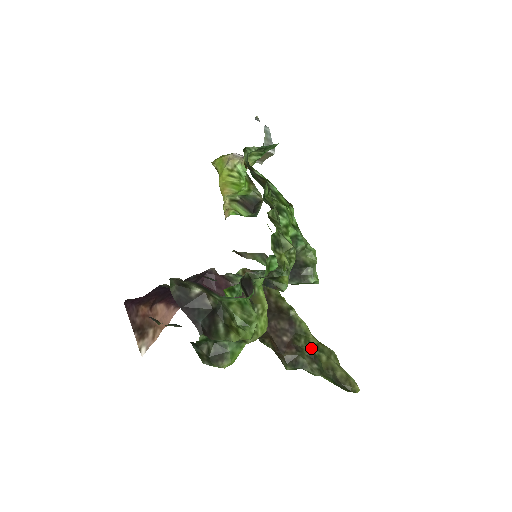
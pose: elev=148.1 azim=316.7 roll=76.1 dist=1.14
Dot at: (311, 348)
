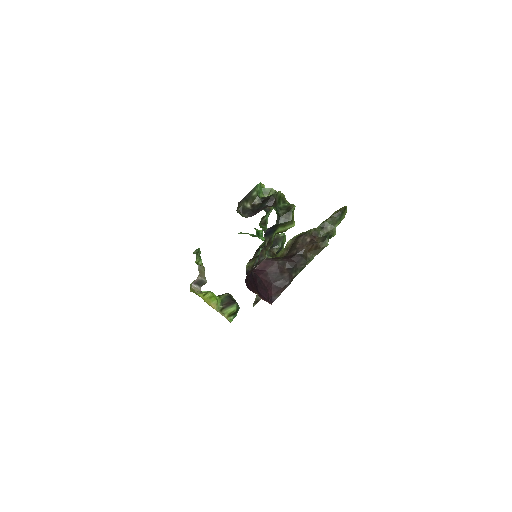
Dot at: (317, 227)
